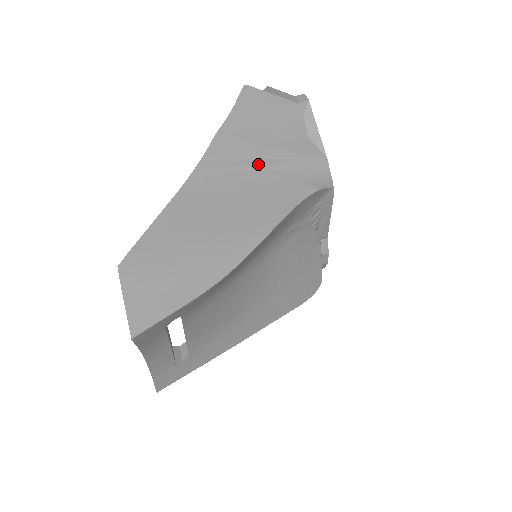
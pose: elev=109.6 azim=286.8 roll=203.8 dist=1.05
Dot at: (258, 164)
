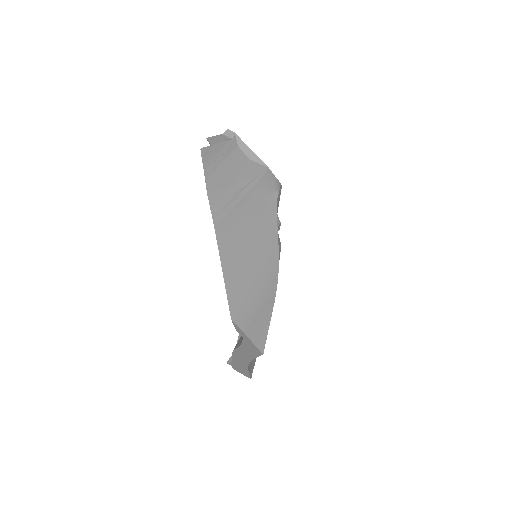
Dot at: (240, 199)
